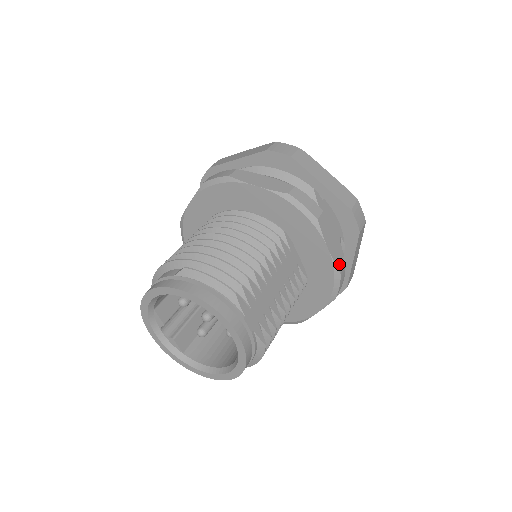
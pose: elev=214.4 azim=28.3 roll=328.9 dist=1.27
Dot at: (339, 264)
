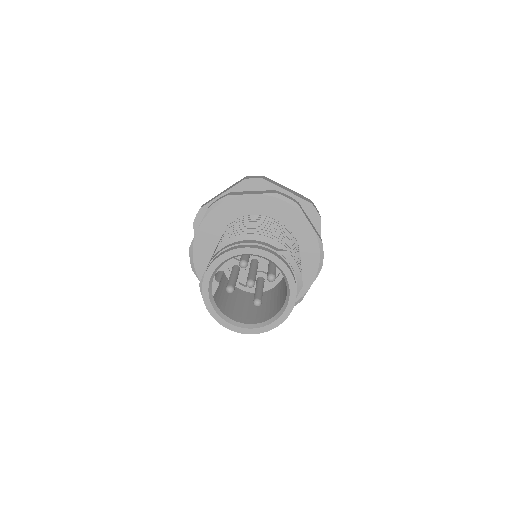
Dot at: occluded
